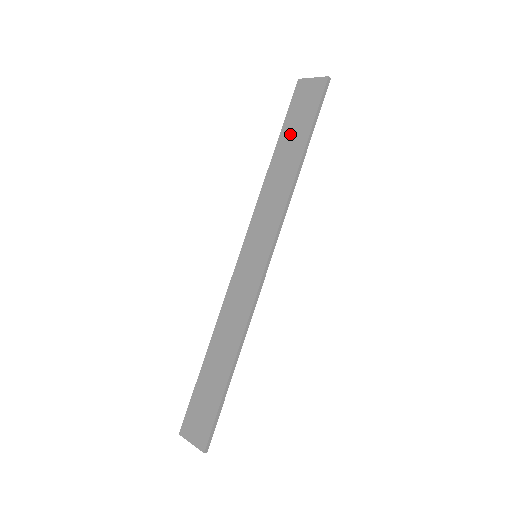
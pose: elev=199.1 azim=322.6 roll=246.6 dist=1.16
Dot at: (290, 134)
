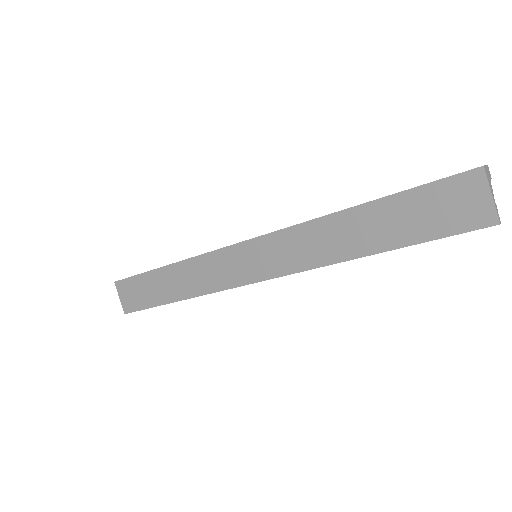
Dot at: (393, 215)
